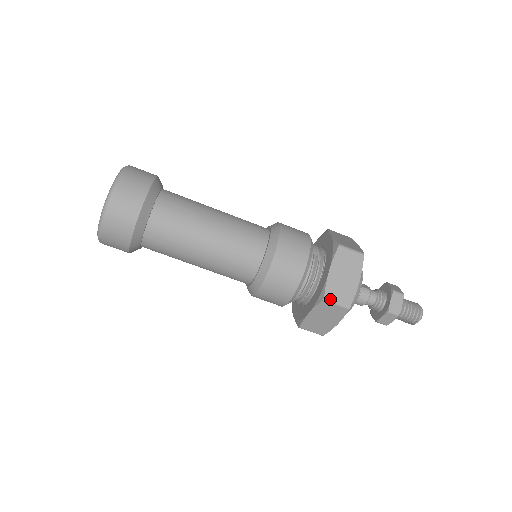
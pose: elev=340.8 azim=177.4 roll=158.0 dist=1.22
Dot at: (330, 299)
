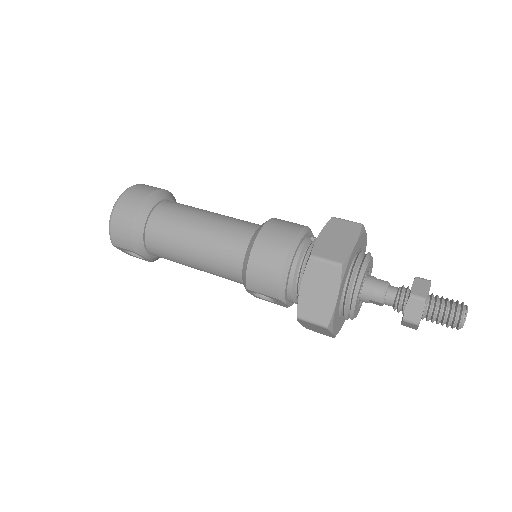
Dot at: (318, 256)
